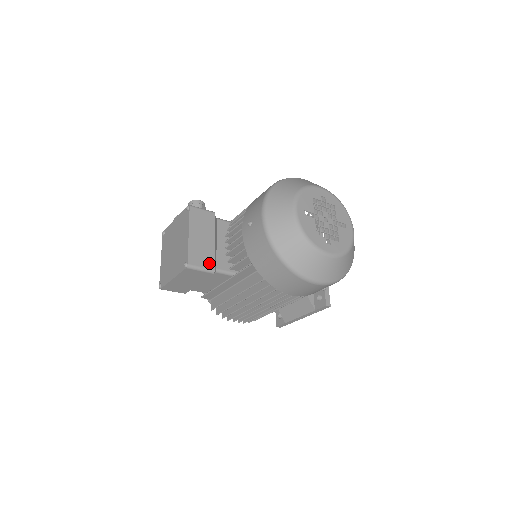
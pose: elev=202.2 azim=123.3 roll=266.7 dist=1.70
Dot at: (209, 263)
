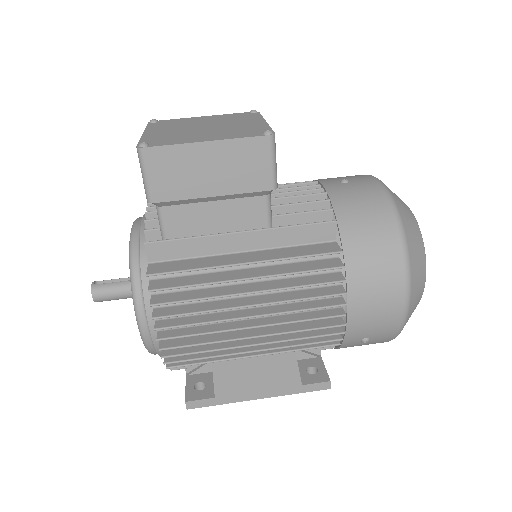
Dot at: occluded
